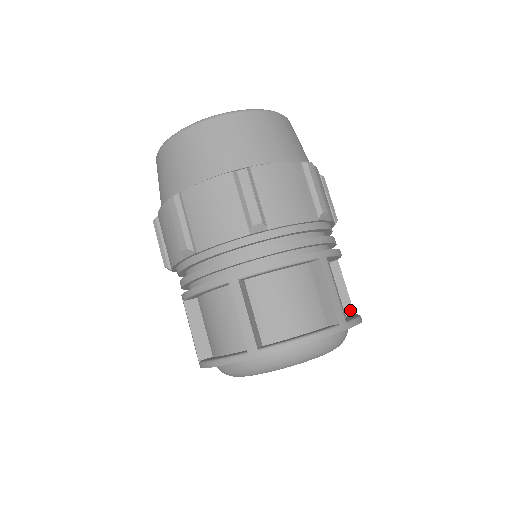
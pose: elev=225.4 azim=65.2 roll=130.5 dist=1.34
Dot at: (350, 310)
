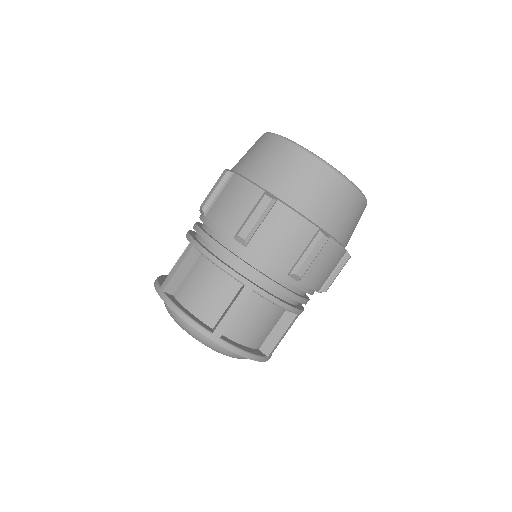
Dot at: occluded
